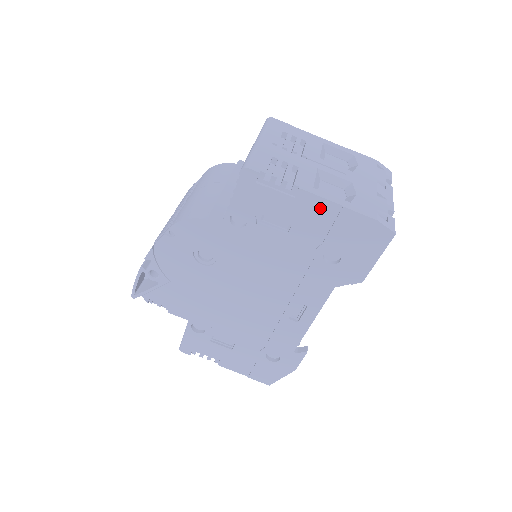
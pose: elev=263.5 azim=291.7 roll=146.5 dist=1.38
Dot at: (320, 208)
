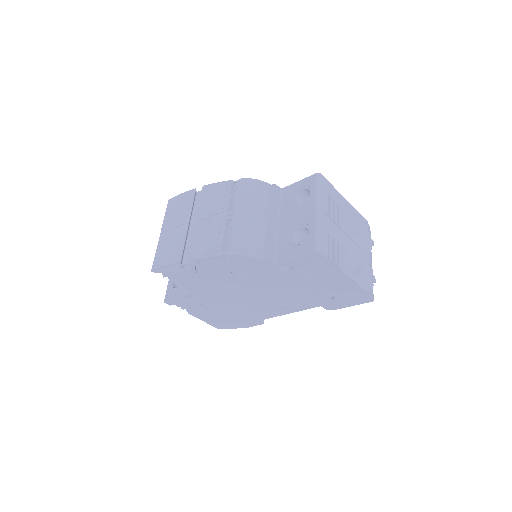
Dot at: (344, 280)
